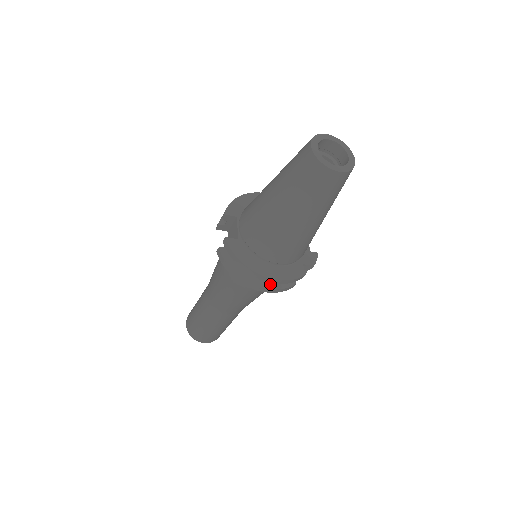
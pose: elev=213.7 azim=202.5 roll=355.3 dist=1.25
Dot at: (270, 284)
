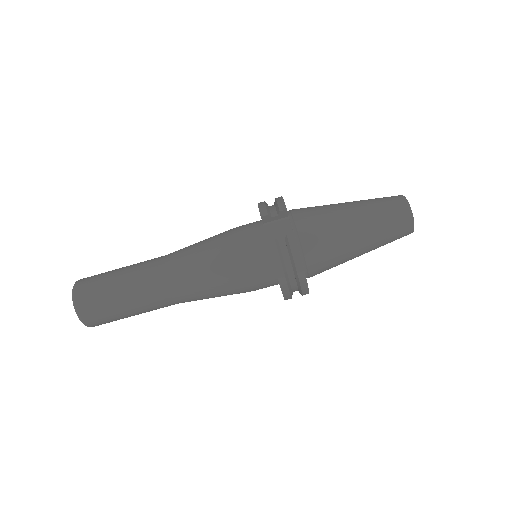
Dot at: occluded
